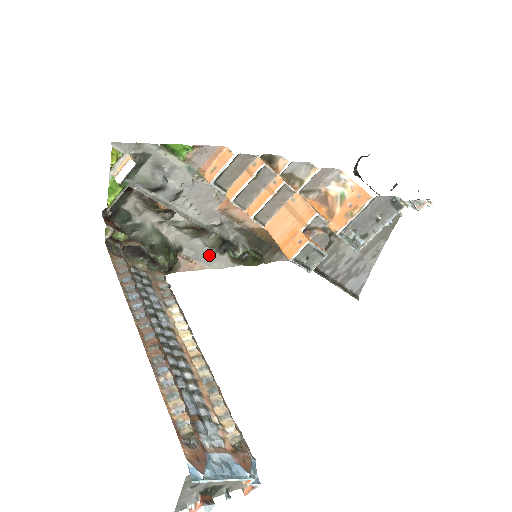
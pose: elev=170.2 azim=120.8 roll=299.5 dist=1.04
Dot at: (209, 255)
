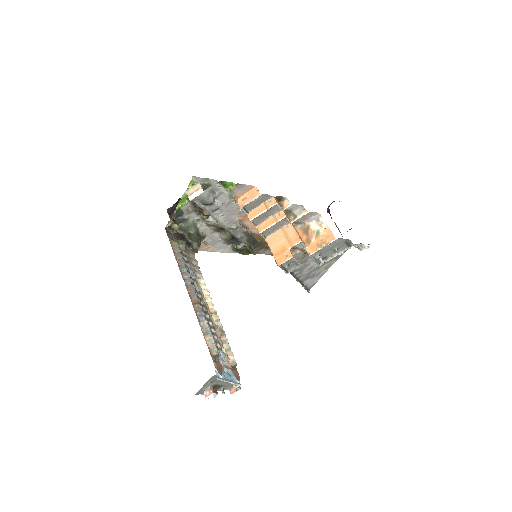
Dot at: (220, 243)
